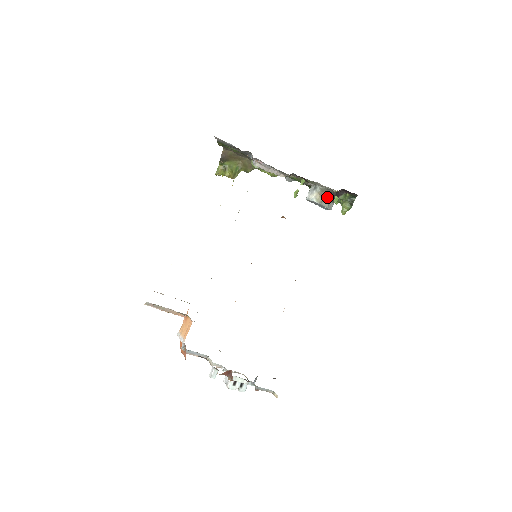
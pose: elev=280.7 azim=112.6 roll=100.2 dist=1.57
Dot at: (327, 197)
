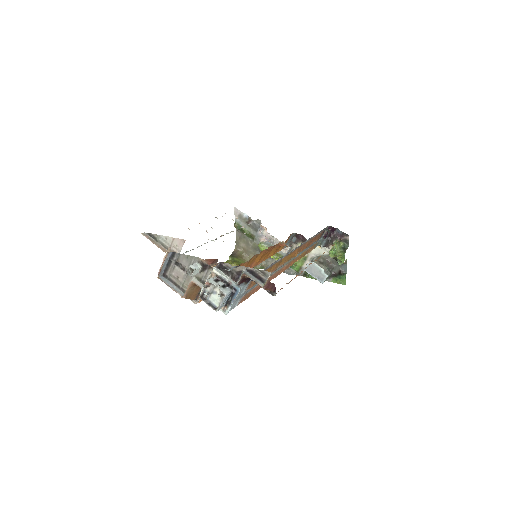
Dot at: (323, 263)
